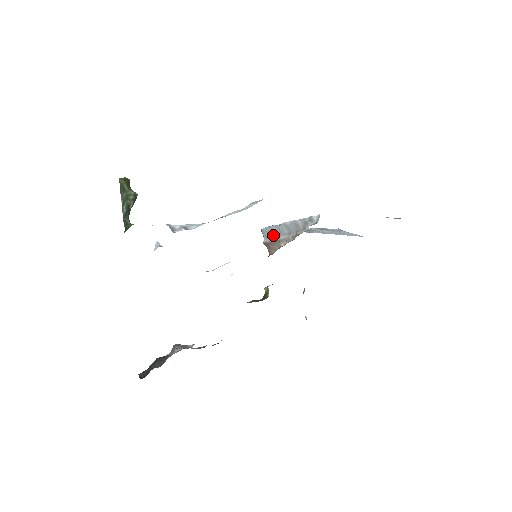
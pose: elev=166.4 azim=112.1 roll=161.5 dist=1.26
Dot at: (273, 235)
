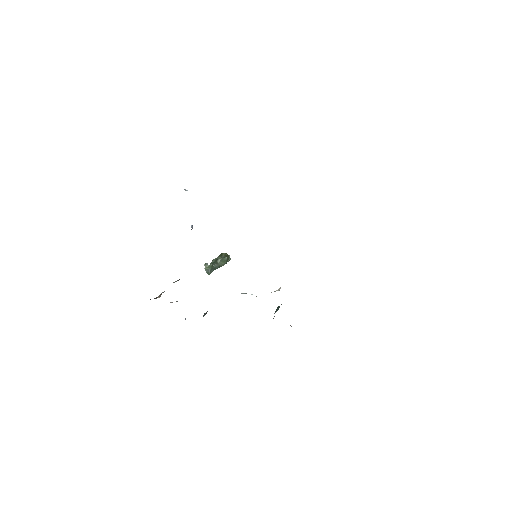
Dot at: occluded
